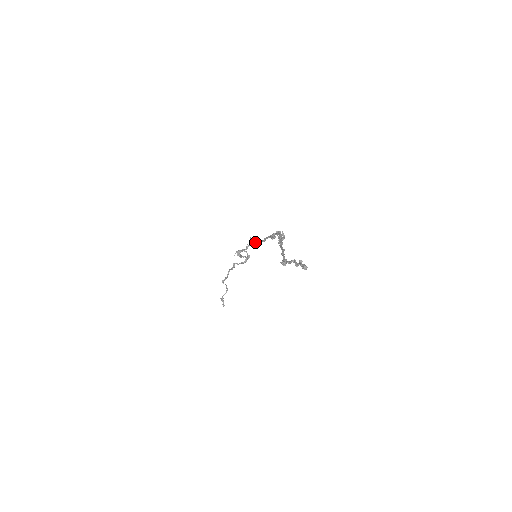
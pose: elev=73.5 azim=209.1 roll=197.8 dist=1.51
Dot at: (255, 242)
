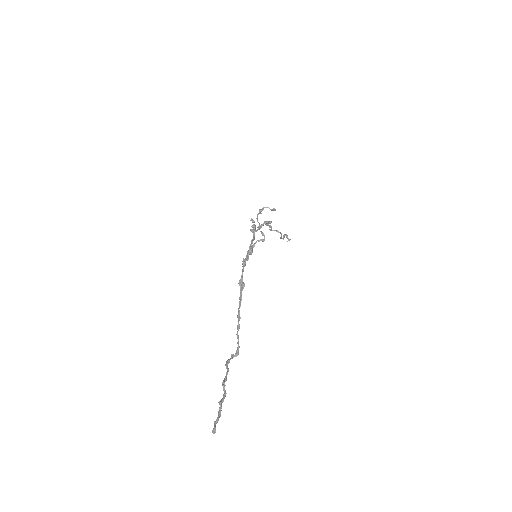
Dot at: occluded
